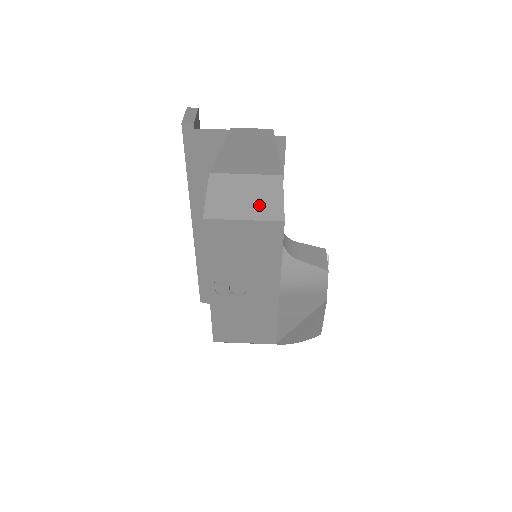
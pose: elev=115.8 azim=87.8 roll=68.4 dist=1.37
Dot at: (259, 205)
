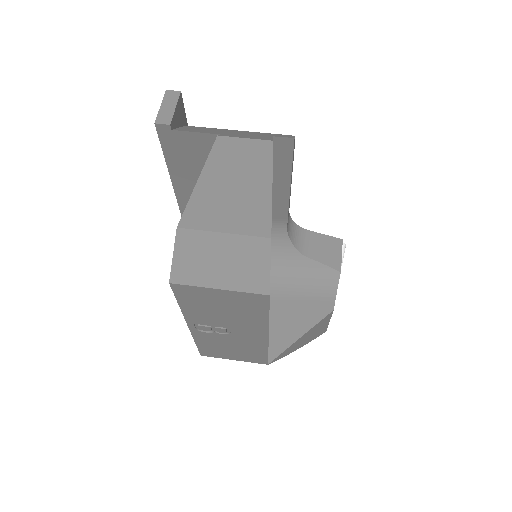
Dot at: (239, 273)
